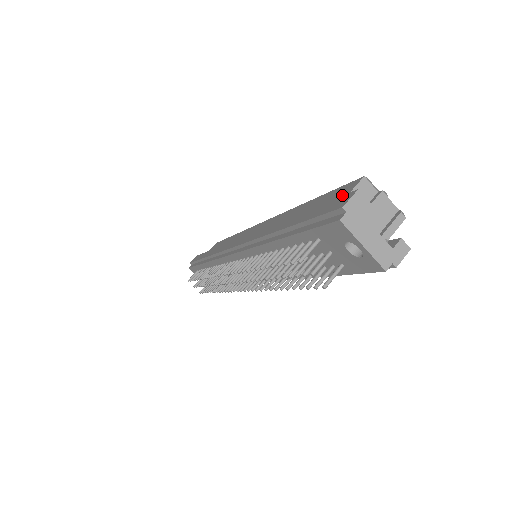
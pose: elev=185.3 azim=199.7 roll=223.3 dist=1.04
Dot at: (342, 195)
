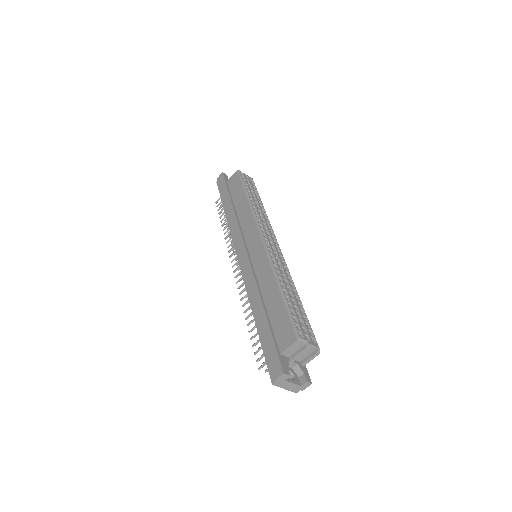
Dot at: (285, 342)
